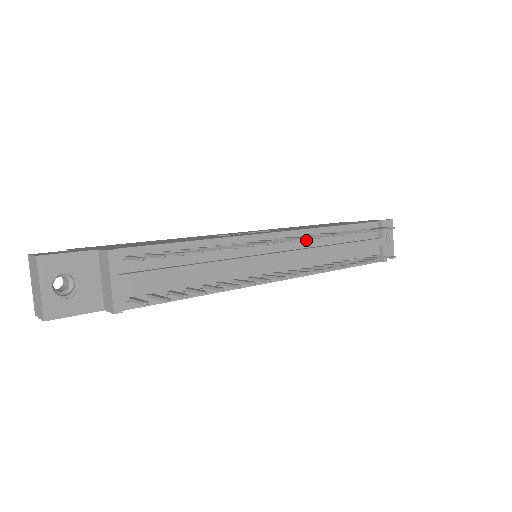
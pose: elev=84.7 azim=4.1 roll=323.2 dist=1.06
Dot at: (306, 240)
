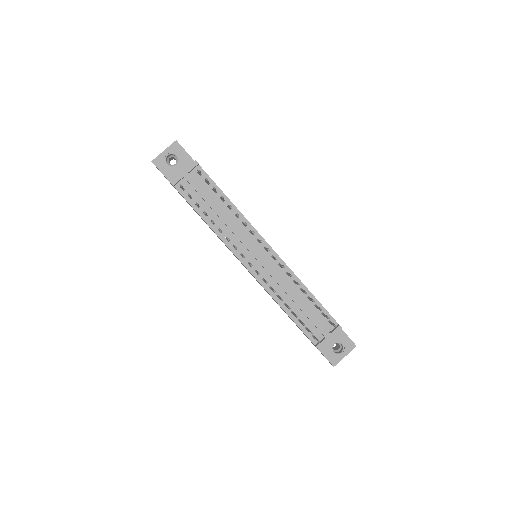
Dot at: (283, 272)
